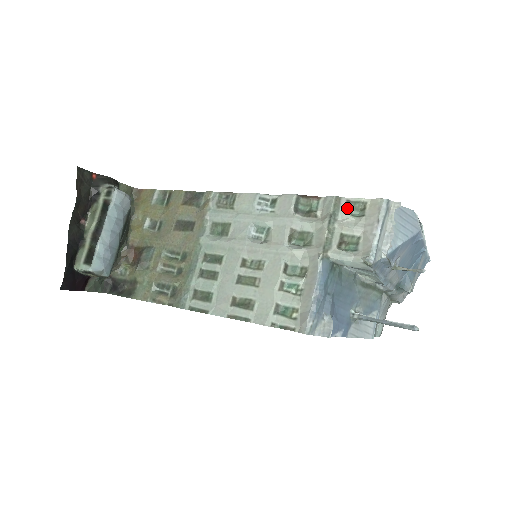
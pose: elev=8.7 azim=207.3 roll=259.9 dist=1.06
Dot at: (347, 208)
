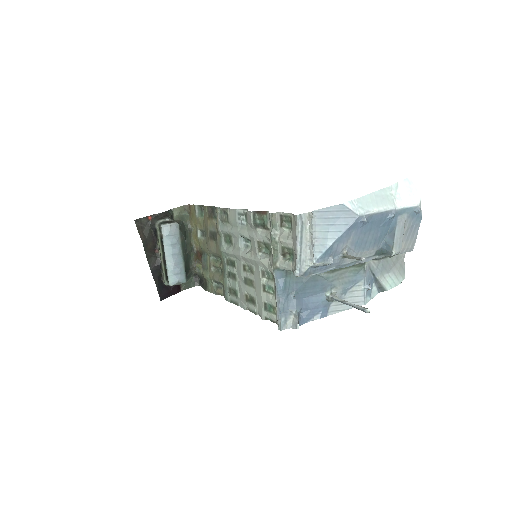
Dot at: (281, 222)
